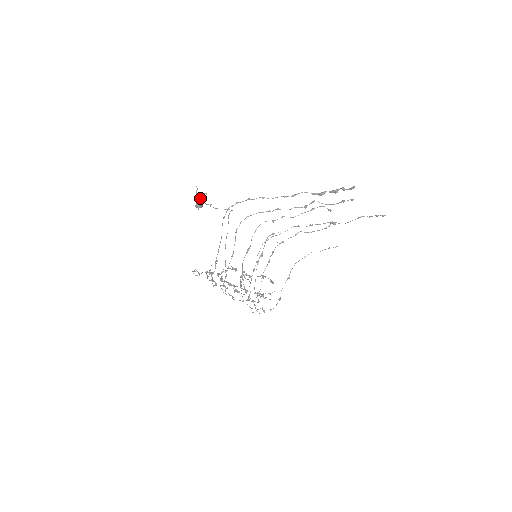
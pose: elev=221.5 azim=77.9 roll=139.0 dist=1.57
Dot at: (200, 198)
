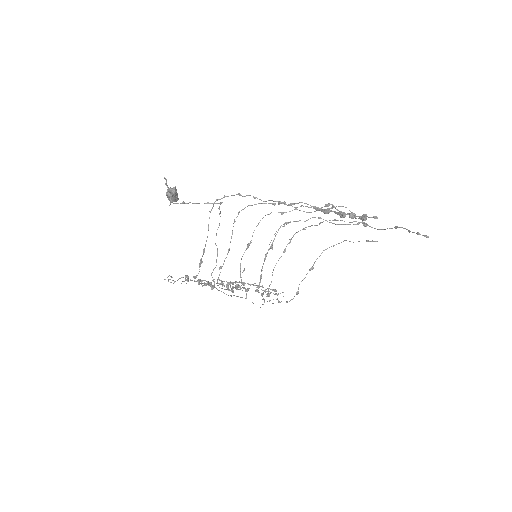
Dot at: occluded
